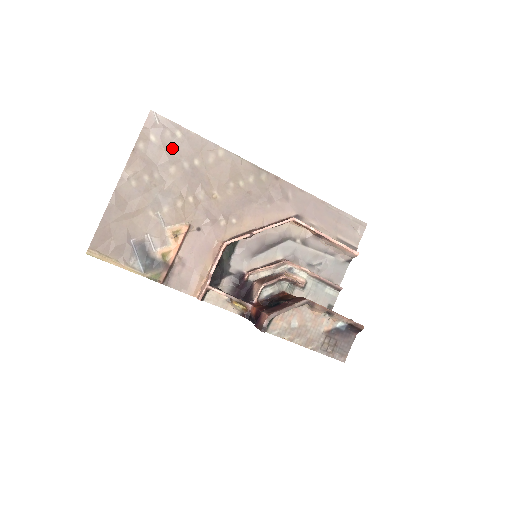
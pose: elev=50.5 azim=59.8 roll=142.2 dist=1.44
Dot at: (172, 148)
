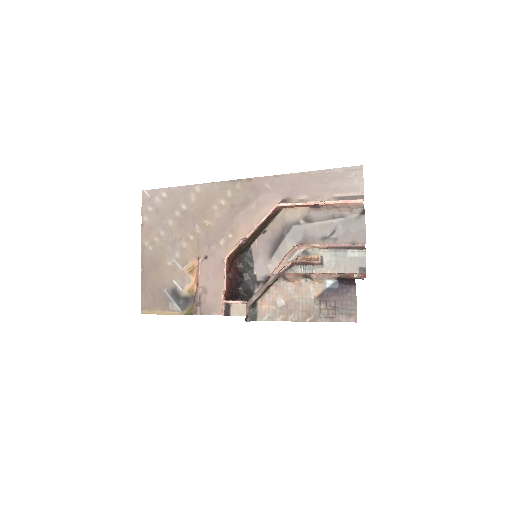
Dot at: (164, 208)
